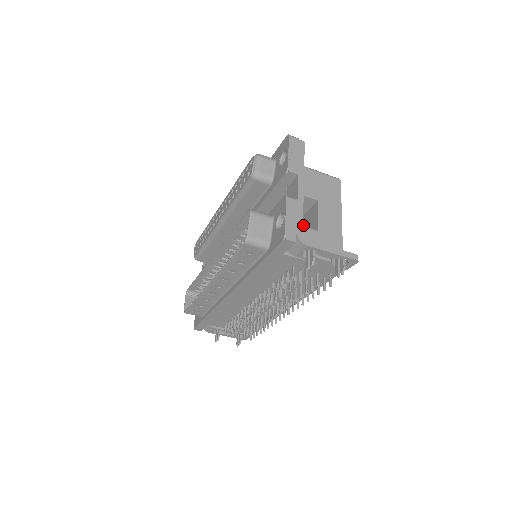
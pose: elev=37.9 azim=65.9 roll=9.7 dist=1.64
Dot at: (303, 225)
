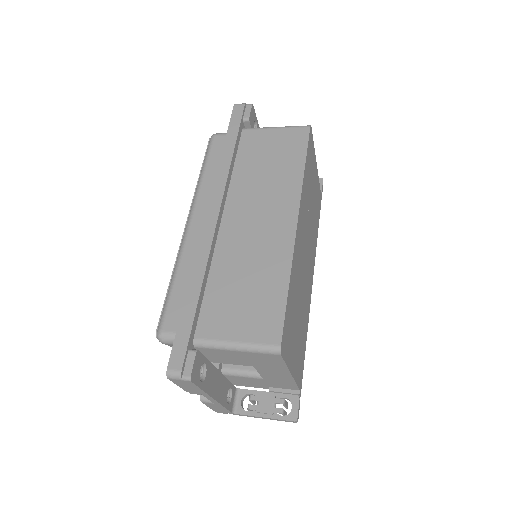
Dot at: occluded
